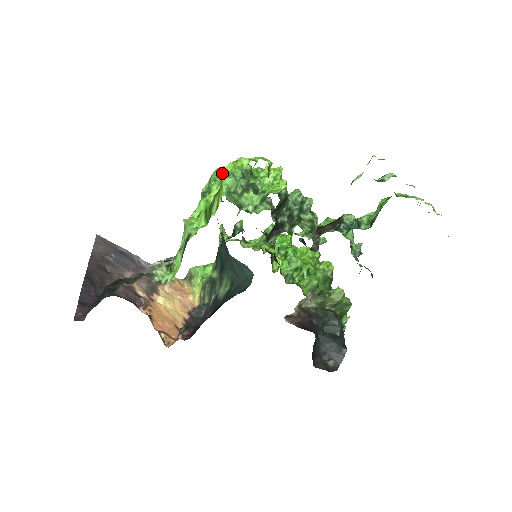
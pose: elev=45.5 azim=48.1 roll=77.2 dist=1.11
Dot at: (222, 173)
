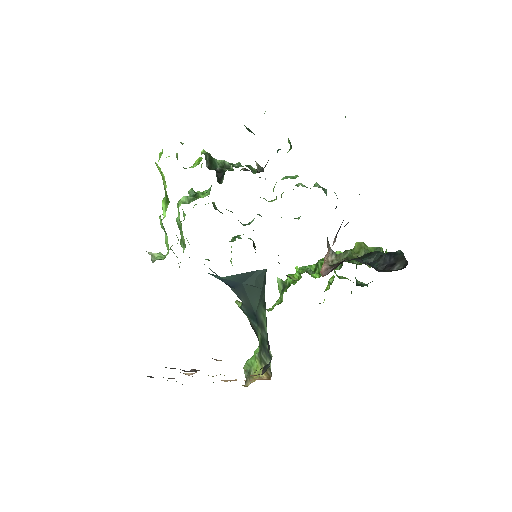
Dot at: occluded
